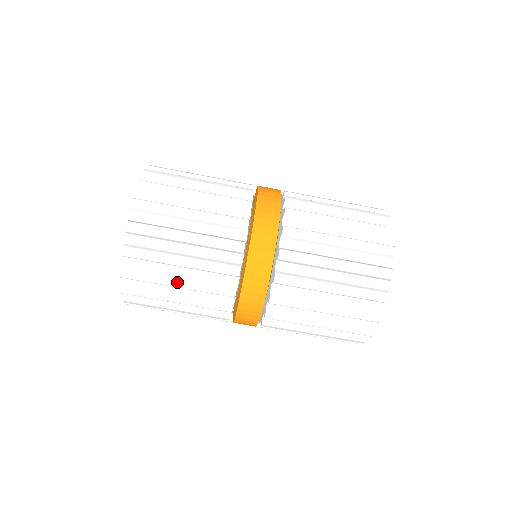
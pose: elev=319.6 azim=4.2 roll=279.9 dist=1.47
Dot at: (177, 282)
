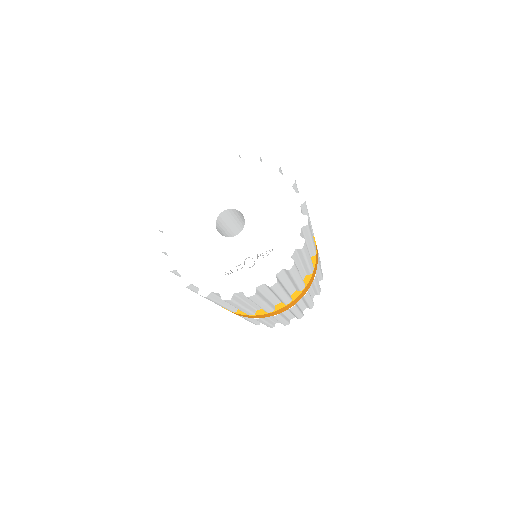
Dot at: occluded
